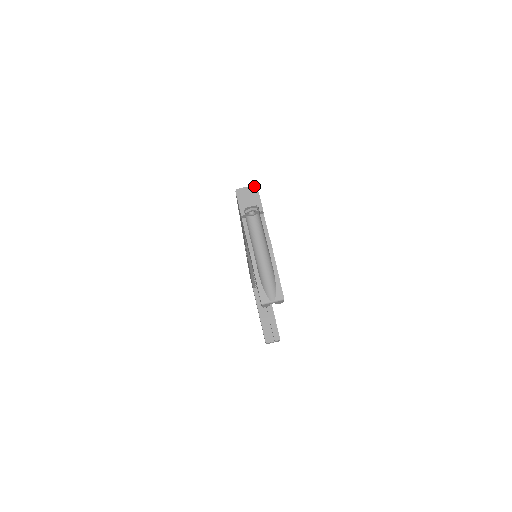
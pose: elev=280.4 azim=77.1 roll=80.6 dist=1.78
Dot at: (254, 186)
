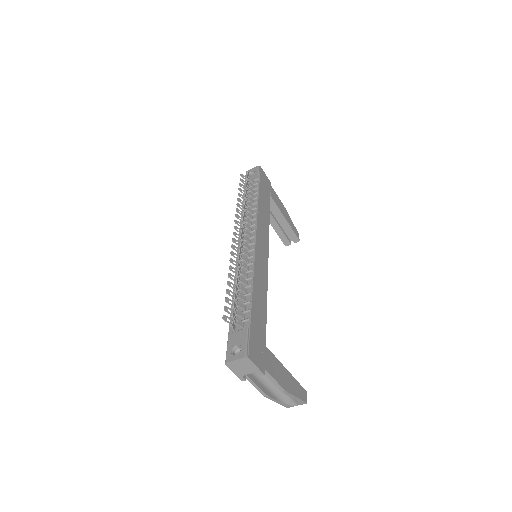
Dot at: (244, 358)
